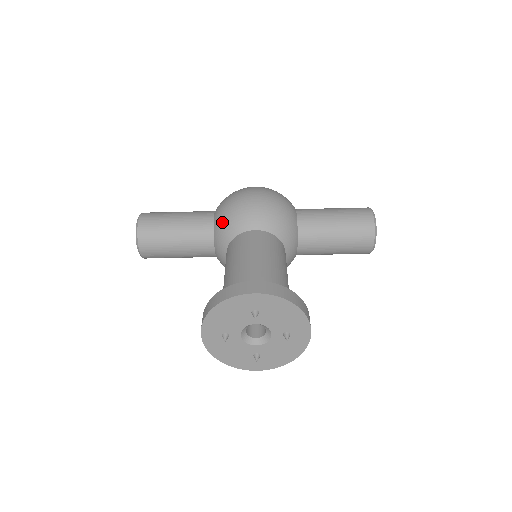
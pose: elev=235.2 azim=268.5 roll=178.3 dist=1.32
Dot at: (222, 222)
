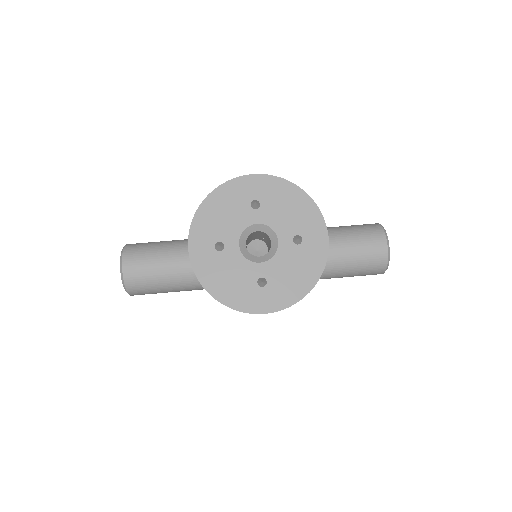
Dot at: occluded
